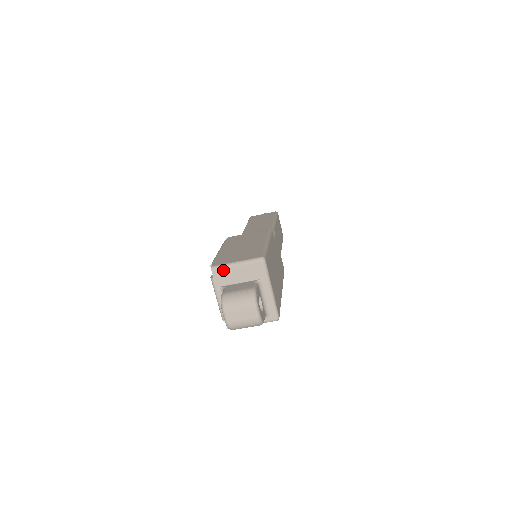
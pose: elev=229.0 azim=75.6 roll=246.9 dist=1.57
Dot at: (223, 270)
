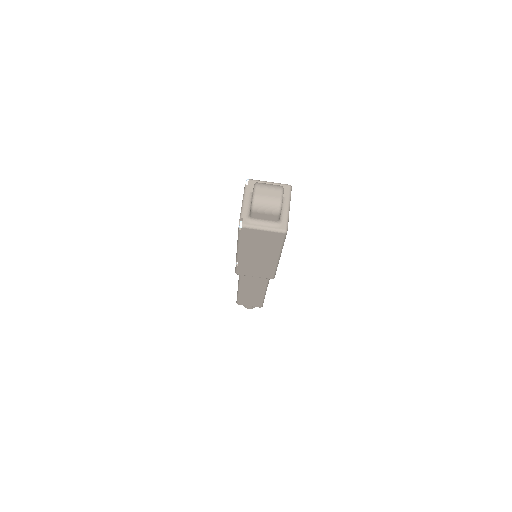
Dot at: (258, 182)
